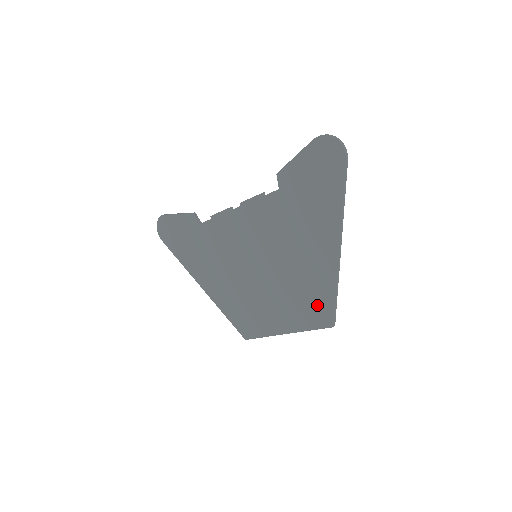
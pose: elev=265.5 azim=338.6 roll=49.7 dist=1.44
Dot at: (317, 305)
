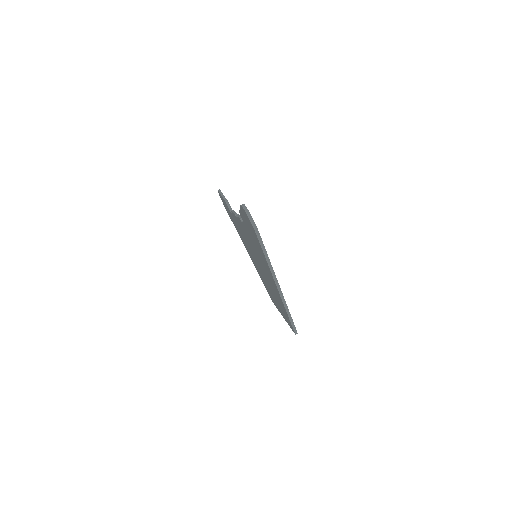
Dot at: (285, 314)
